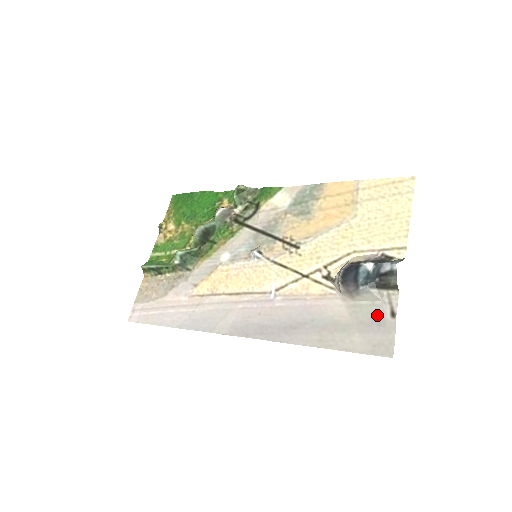
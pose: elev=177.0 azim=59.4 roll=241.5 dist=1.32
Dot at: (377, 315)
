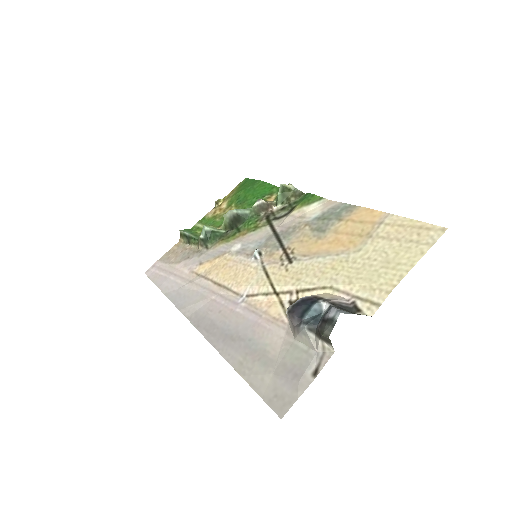
Dot at: (301, 365)
